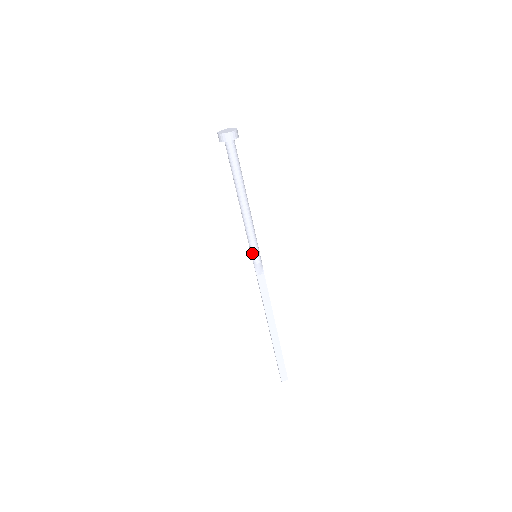
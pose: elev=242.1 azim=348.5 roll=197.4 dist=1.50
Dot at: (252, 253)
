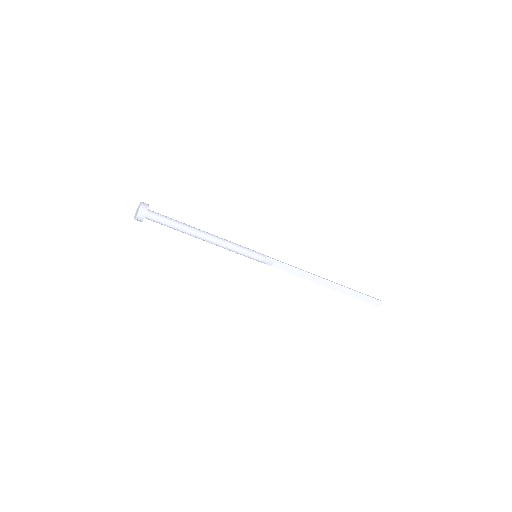
Dot at: (250, 258)
